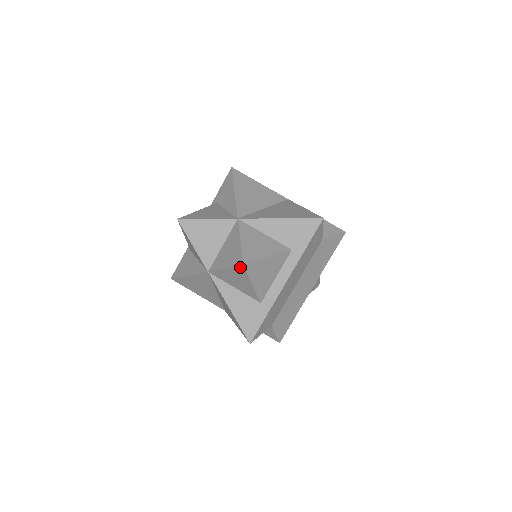
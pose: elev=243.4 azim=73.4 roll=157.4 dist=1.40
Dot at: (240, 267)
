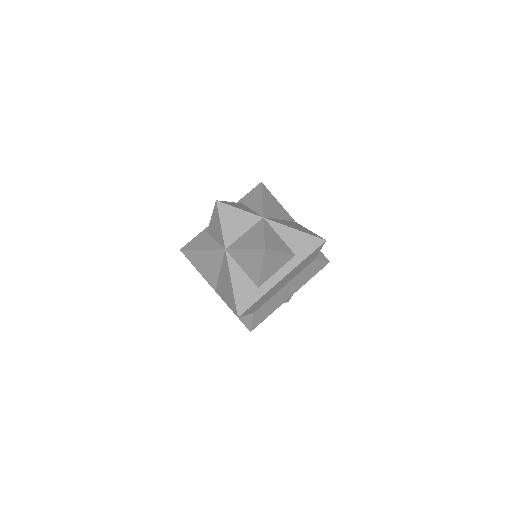
Dot at: (261, 250)
